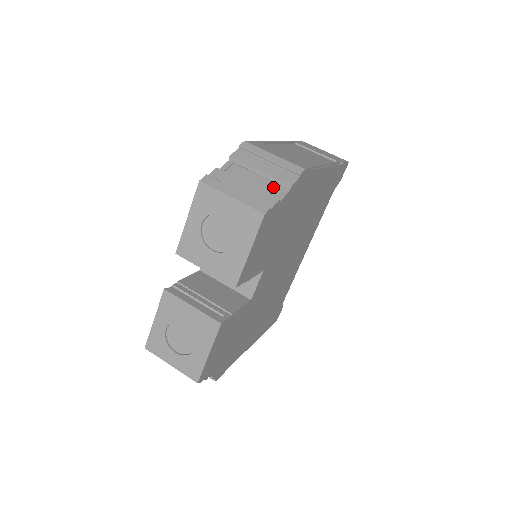
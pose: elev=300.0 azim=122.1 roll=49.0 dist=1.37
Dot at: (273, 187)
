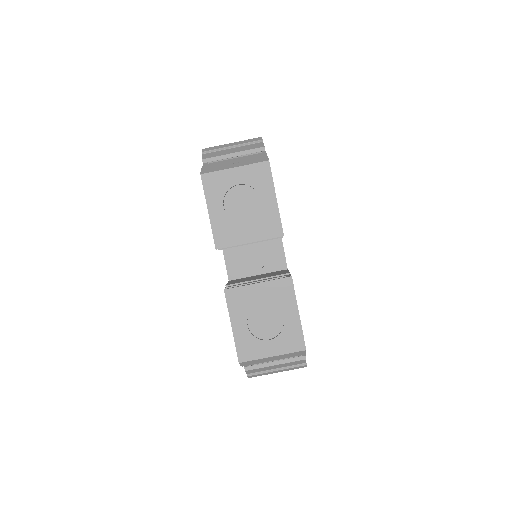
Dot at: occluded
